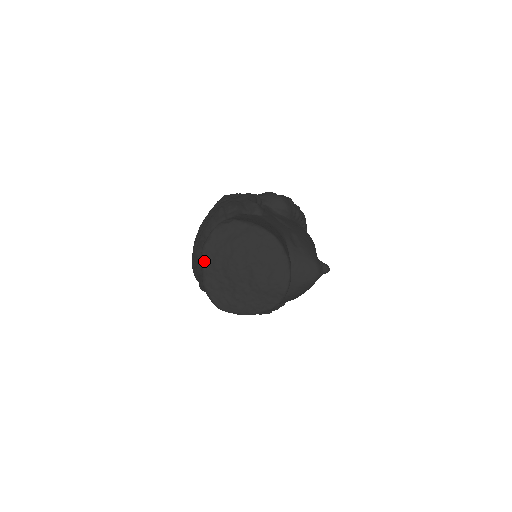
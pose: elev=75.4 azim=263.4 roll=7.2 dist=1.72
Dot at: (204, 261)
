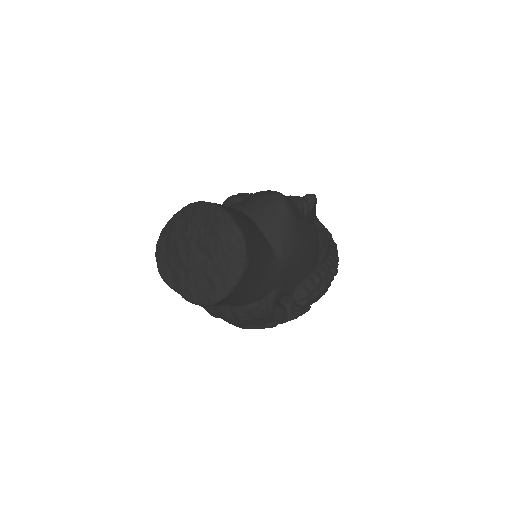
Dot at: (169, 283)
